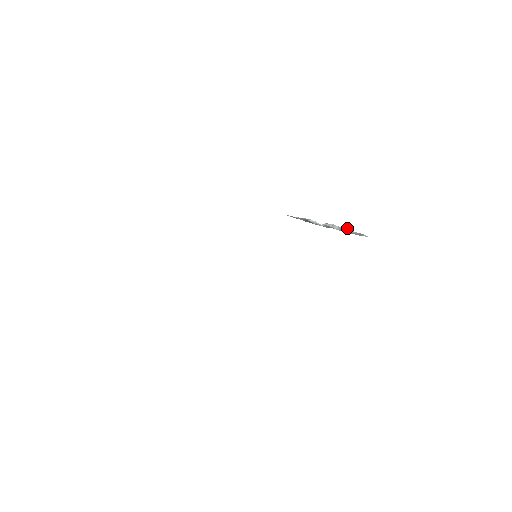
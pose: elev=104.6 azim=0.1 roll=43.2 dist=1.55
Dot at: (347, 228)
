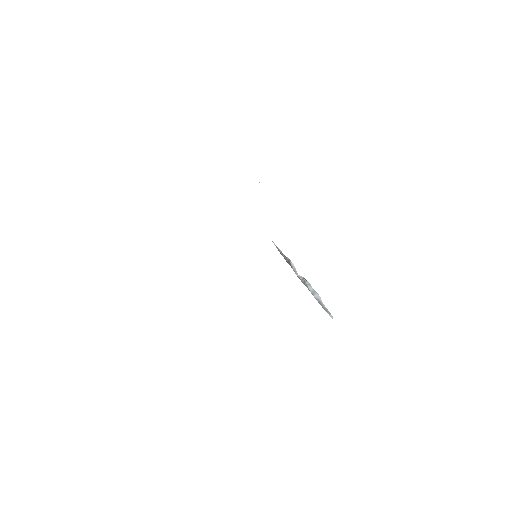
Dot at: (320, 297)
